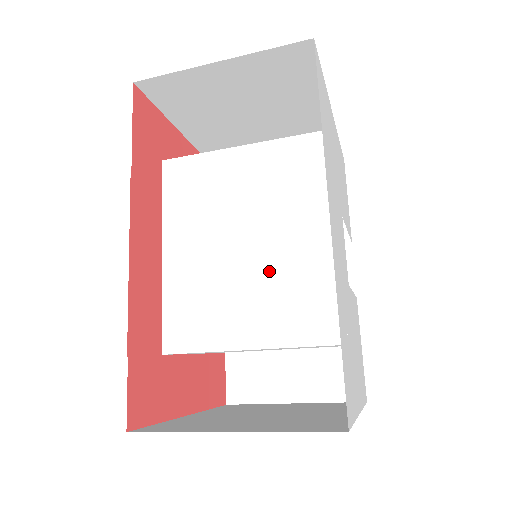
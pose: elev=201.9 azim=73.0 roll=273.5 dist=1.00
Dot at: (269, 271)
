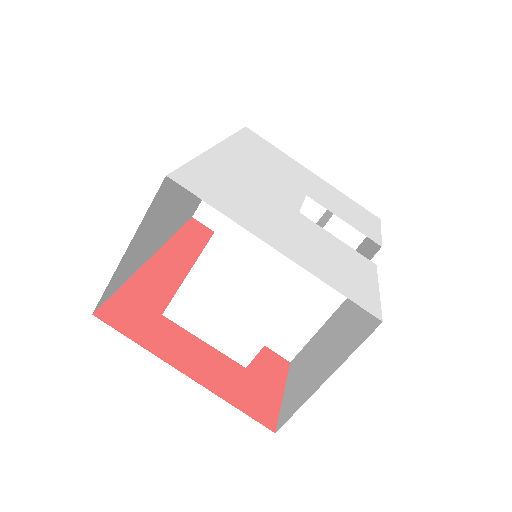
Dot at: occluded
